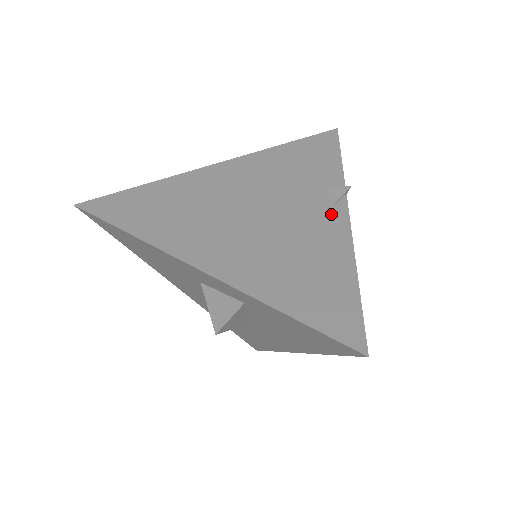
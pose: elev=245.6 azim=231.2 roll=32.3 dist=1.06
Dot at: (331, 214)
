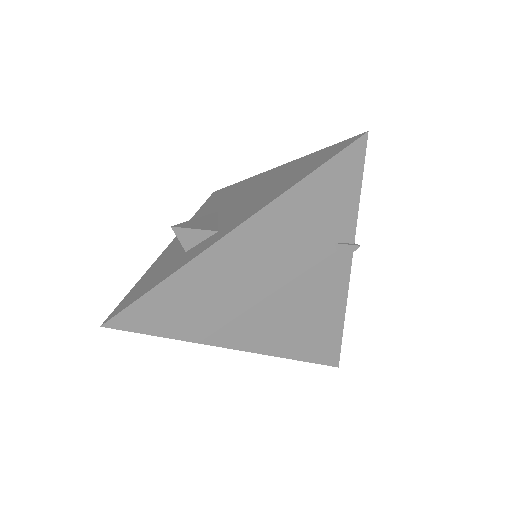
Dot at: (337, 274)
